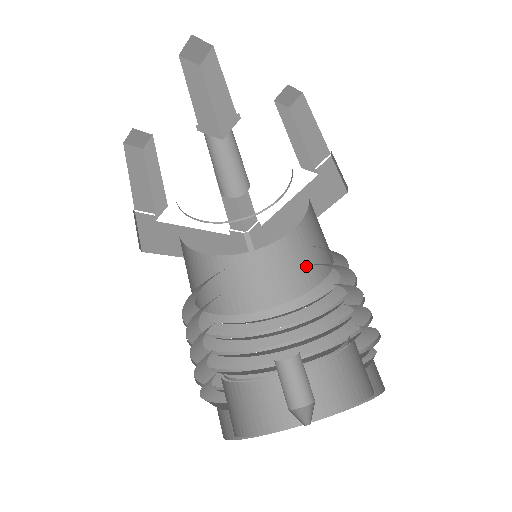
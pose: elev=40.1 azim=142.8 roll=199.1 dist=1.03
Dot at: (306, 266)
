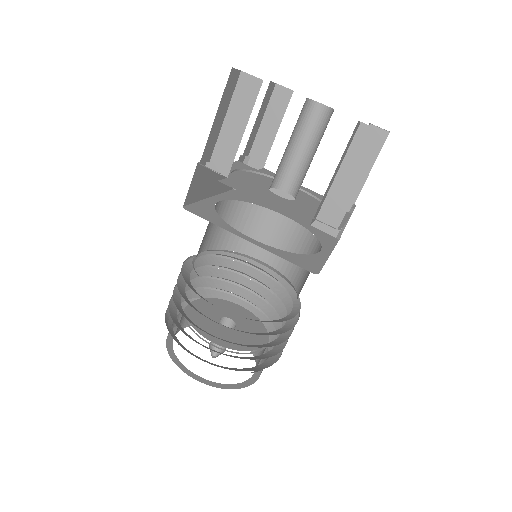
Dot at: occluded
